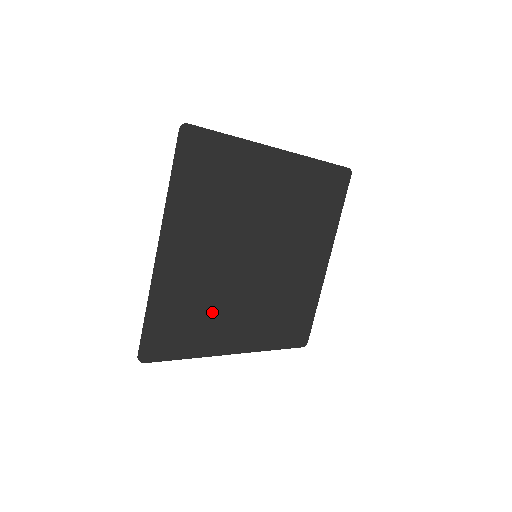
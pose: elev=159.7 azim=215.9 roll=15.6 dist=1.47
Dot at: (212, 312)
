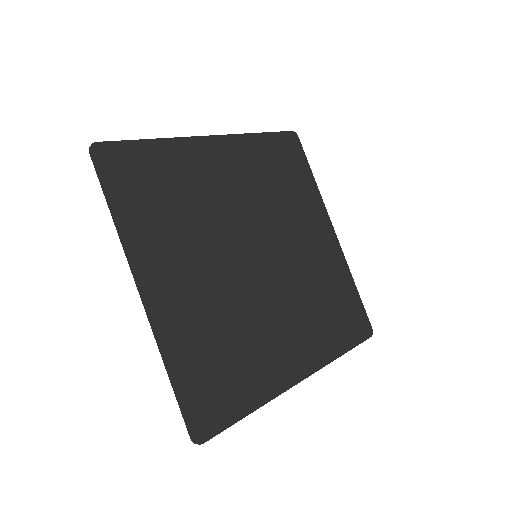
Dot at: (181, 224)
